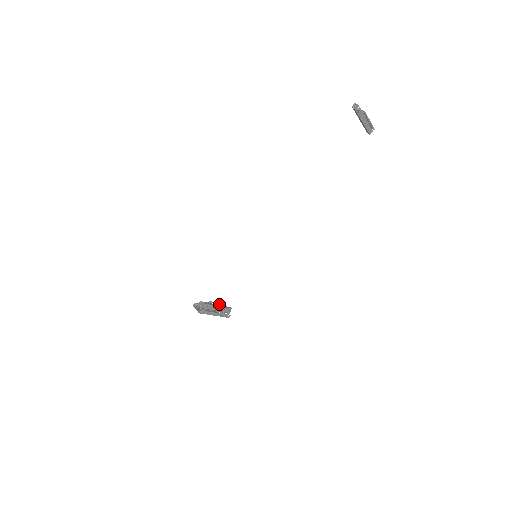
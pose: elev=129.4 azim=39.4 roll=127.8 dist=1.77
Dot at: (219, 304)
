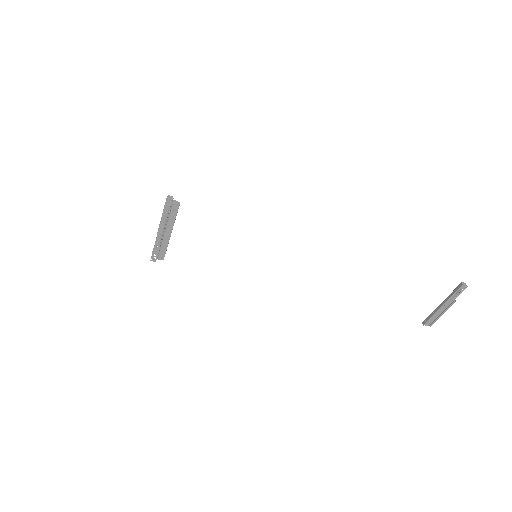
Dot at: occluded
